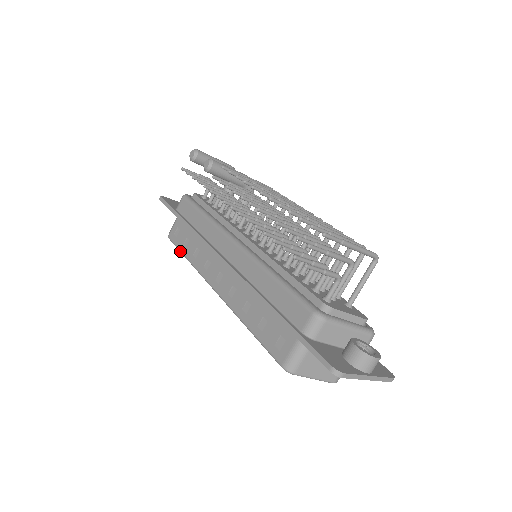
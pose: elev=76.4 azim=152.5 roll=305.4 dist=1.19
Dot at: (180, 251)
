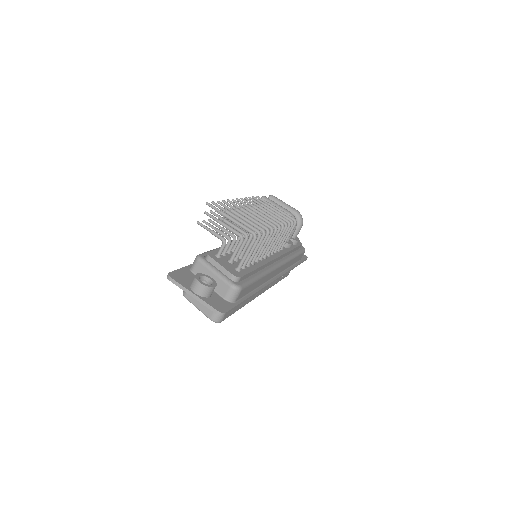
Dot at: occluded
